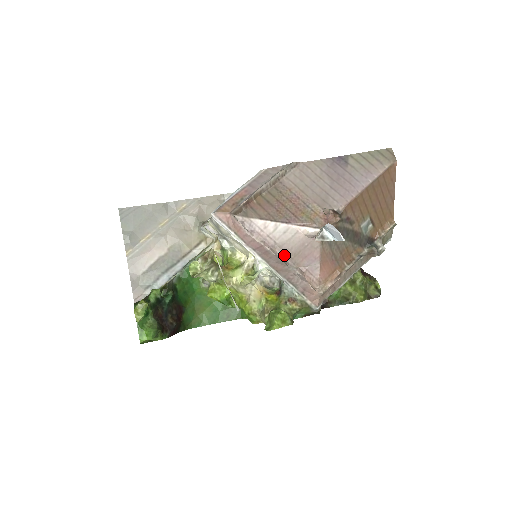
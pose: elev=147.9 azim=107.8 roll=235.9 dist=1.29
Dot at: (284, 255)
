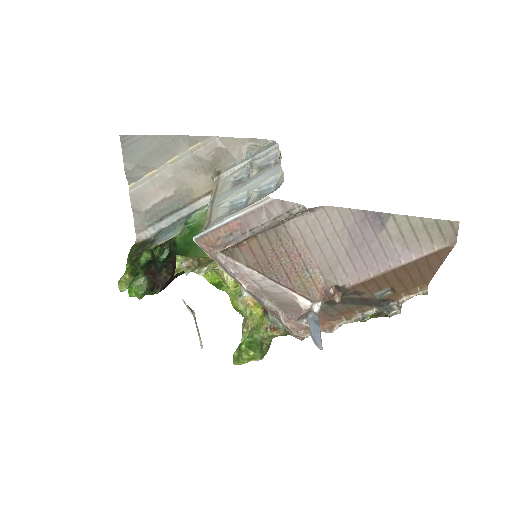
Dot at: (270, 300)
